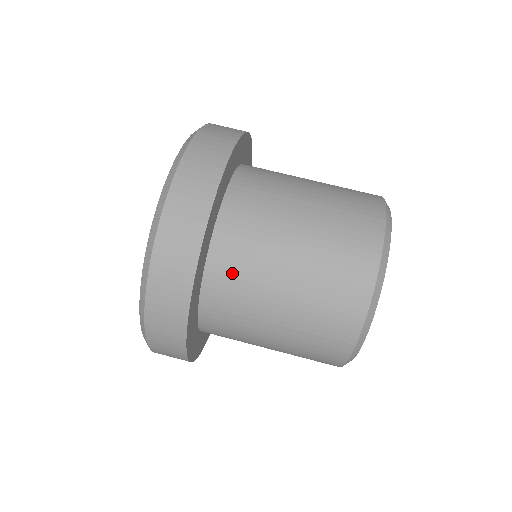
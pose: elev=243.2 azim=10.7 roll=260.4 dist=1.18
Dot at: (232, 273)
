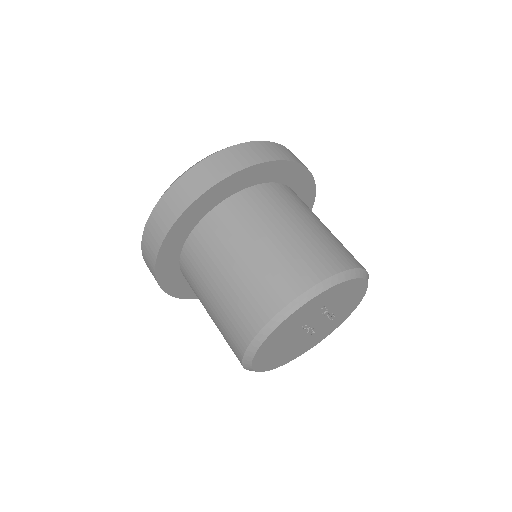
Dot at: (237, 214)
